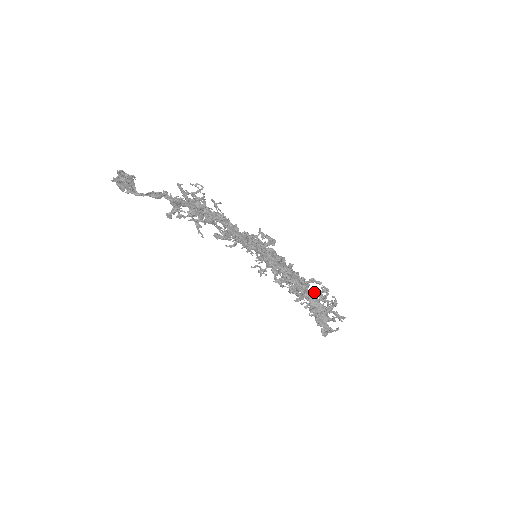
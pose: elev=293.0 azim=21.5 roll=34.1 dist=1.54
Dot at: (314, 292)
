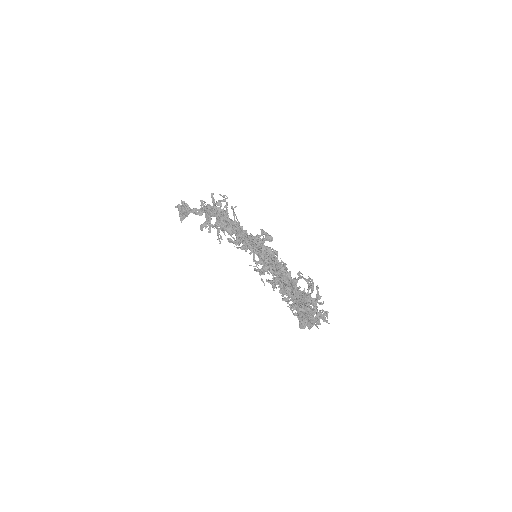
Dot at: (302, 291)
